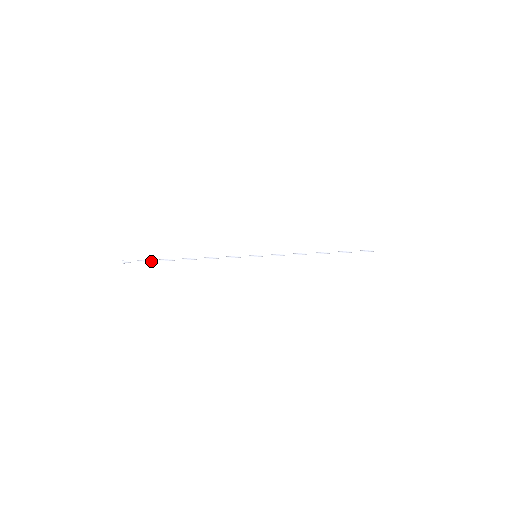
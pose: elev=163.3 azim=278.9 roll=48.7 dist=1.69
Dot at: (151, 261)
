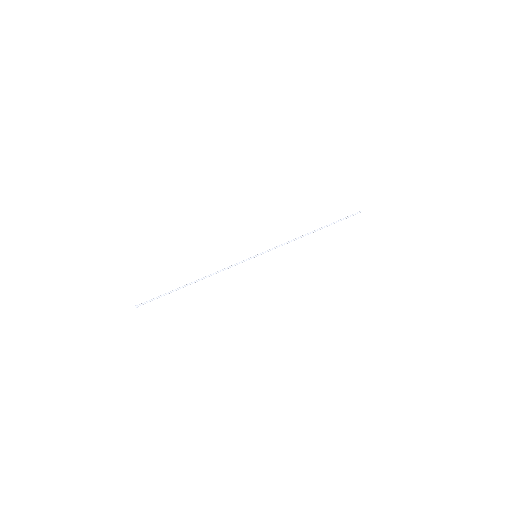
Dot at: occluded
